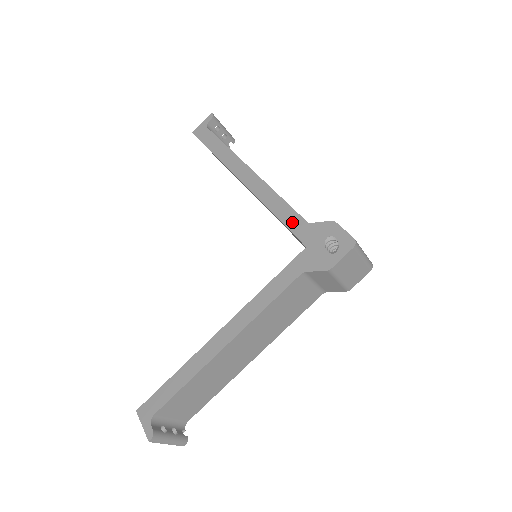
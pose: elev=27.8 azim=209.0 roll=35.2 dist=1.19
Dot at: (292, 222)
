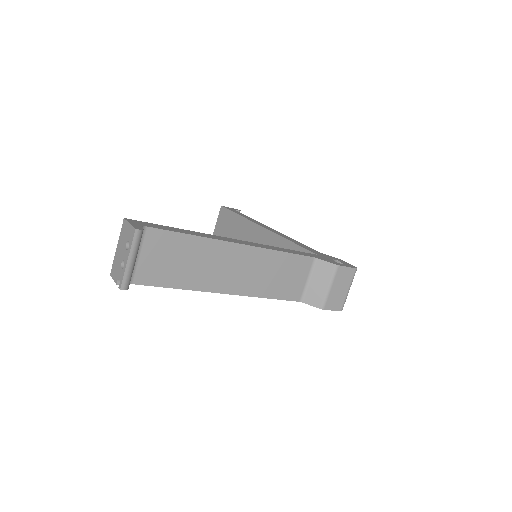
Dot at: (306, 247)
